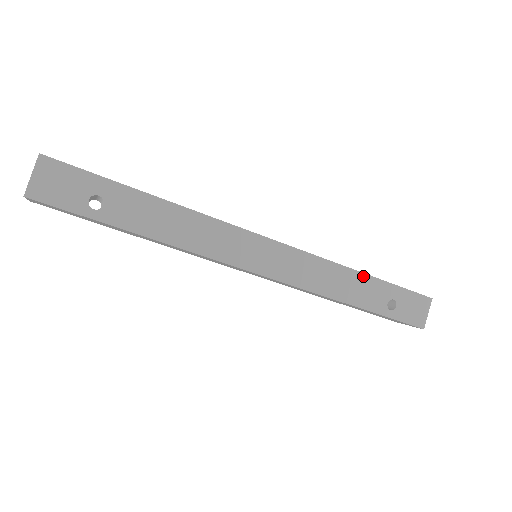
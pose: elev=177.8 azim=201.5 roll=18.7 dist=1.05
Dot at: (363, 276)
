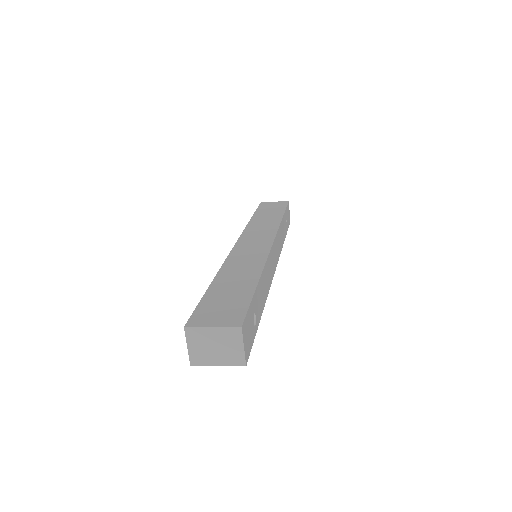
Dot at: (283, 219)
